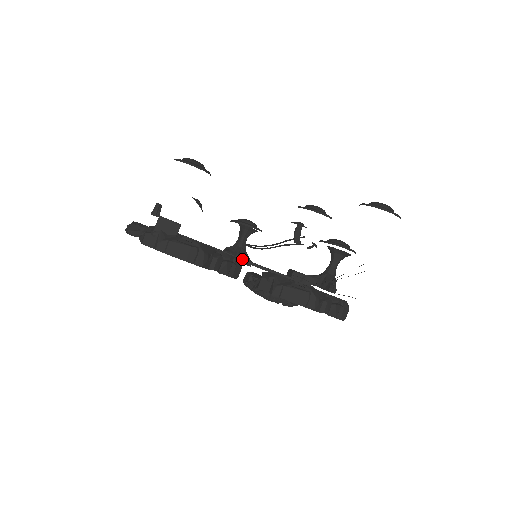
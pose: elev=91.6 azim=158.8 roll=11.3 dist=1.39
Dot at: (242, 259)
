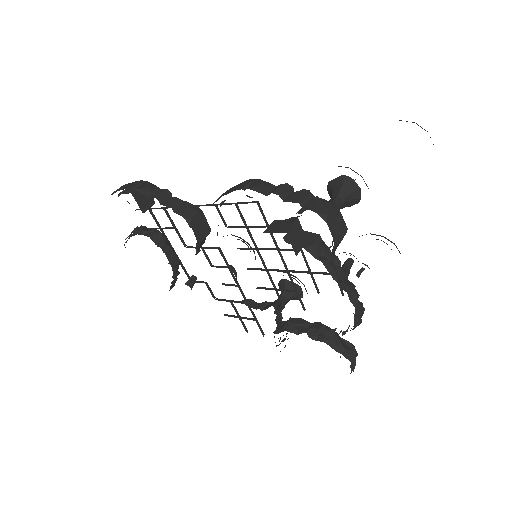
Dot at: (201, 205)
